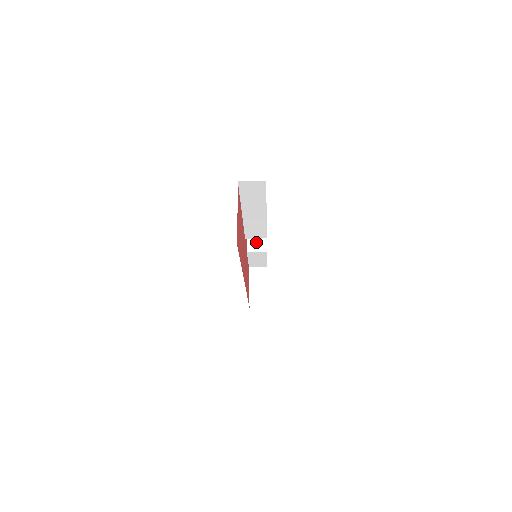
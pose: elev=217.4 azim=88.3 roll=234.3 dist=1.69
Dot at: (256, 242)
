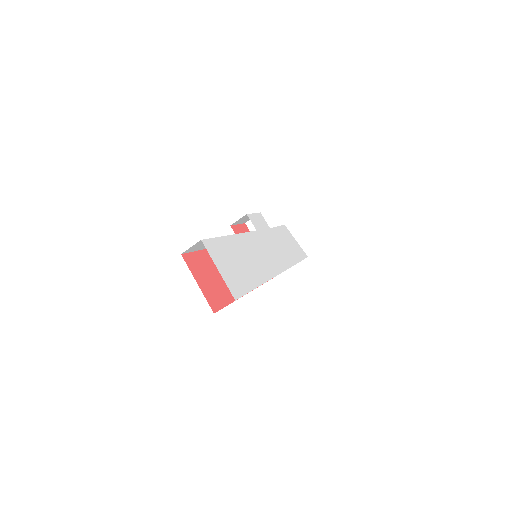
Dot at: occluded
